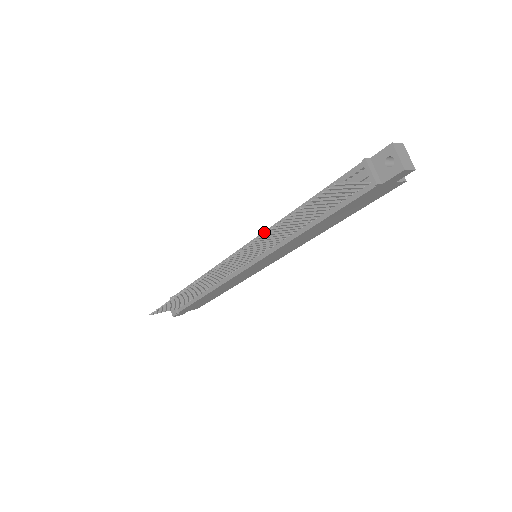
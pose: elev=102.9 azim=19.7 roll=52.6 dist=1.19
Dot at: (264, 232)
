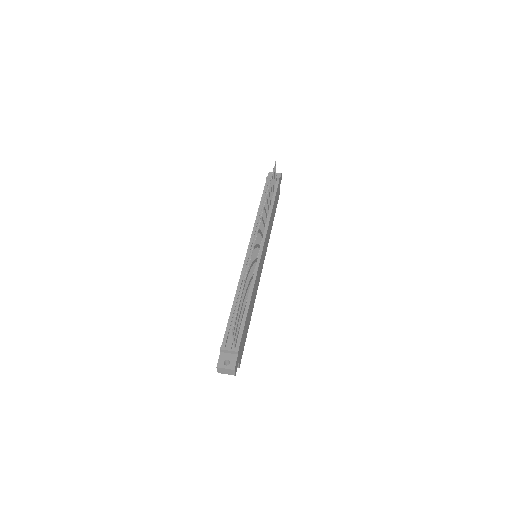
Dot at: (252, 232)
